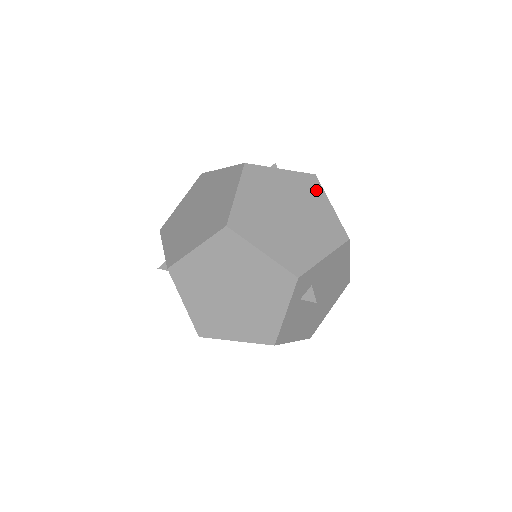
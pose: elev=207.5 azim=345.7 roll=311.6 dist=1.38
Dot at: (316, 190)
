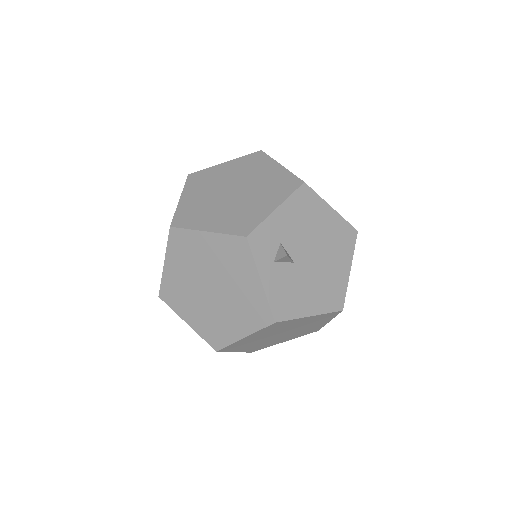
Dot at: (262, 161)
